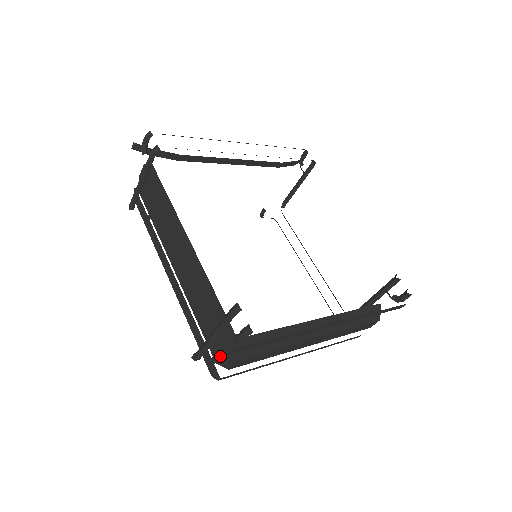
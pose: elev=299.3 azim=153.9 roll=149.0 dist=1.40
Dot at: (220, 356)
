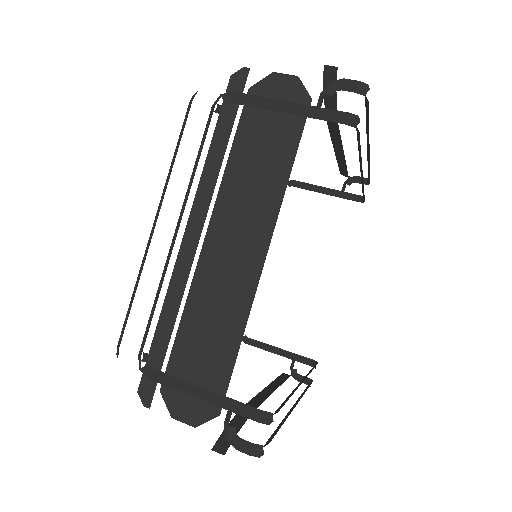
Dot at: (175, 395)
